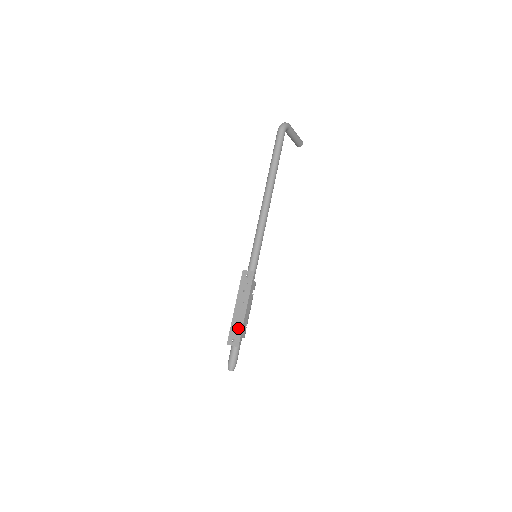
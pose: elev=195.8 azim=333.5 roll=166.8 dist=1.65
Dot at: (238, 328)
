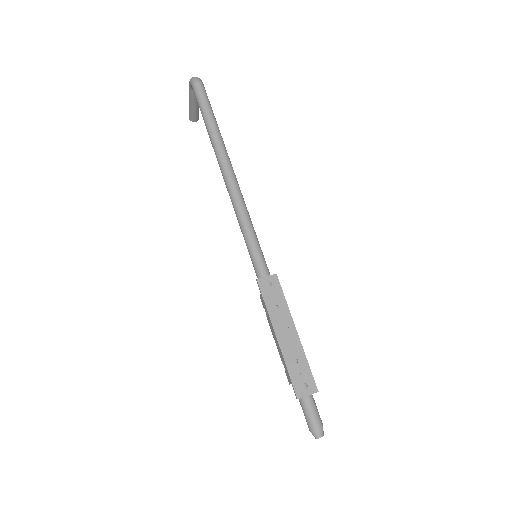
Dot at: (301, 365)
